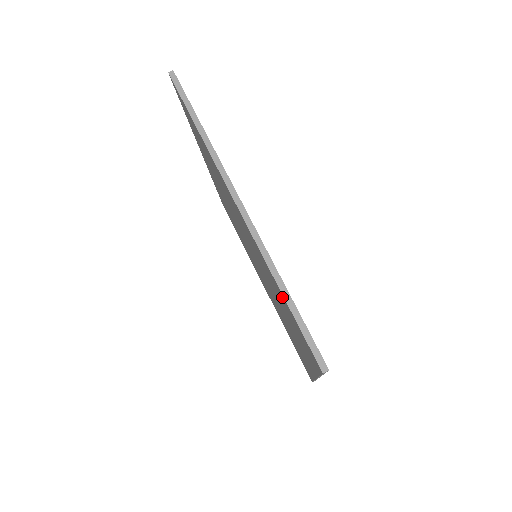
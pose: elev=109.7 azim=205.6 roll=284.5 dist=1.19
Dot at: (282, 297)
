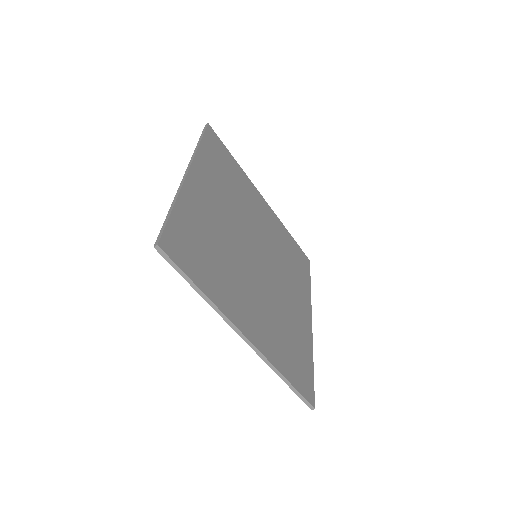
Dot at: occluded
